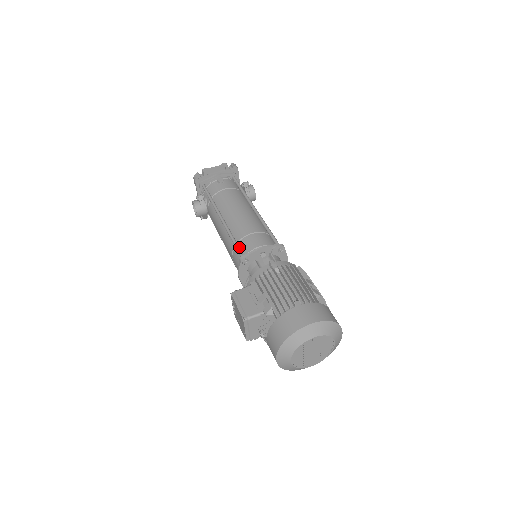
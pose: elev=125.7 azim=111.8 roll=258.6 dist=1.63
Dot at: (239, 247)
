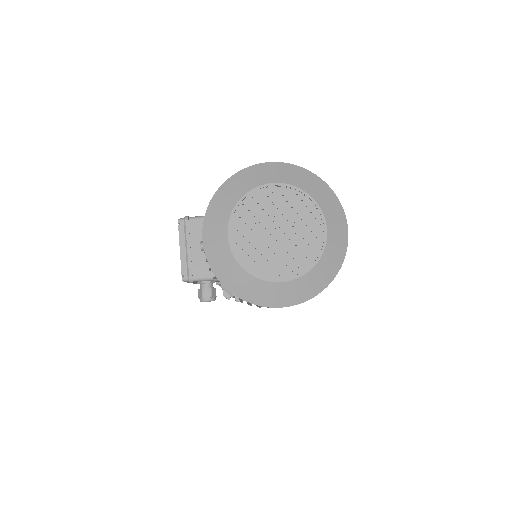
Dot at: occluded
